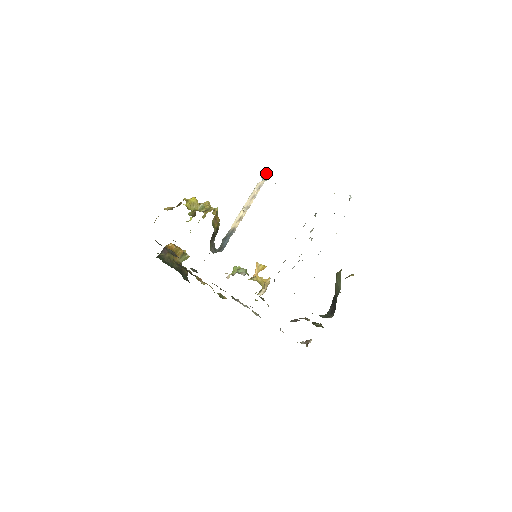
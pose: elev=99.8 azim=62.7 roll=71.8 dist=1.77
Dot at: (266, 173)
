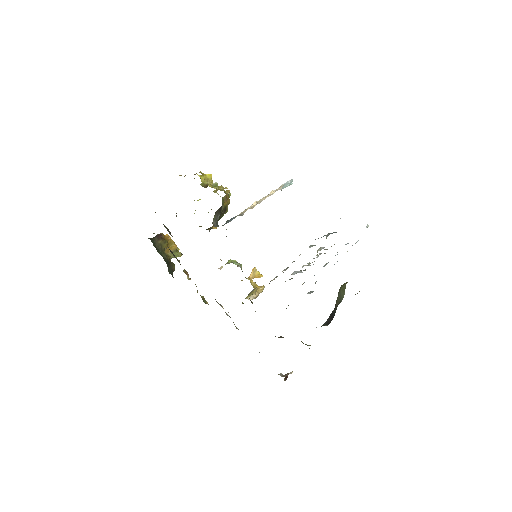
Dot at: (287, 182)
